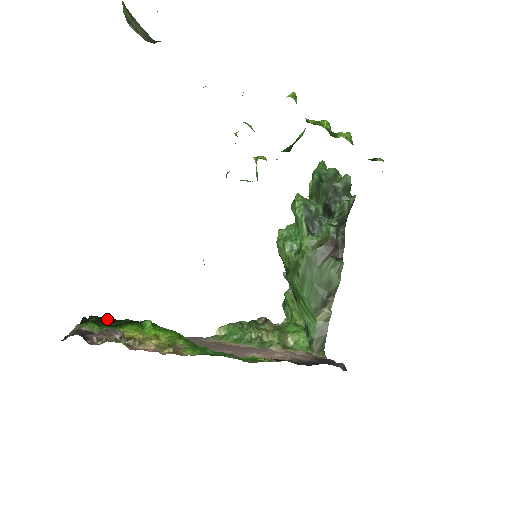
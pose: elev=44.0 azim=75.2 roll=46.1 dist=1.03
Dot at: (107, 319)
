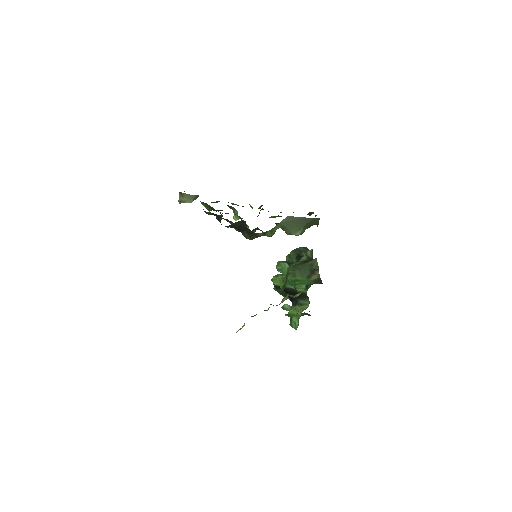
Dot at: occluded
